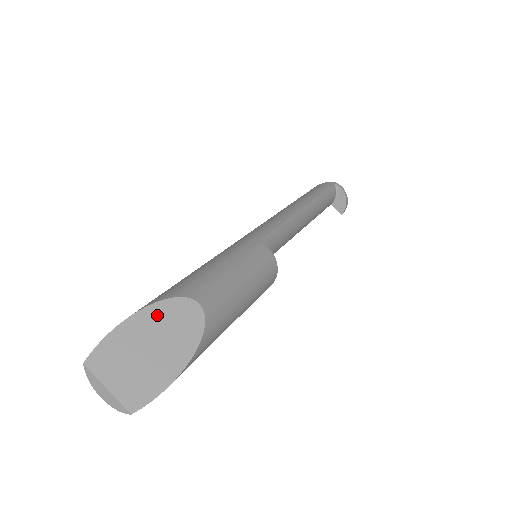
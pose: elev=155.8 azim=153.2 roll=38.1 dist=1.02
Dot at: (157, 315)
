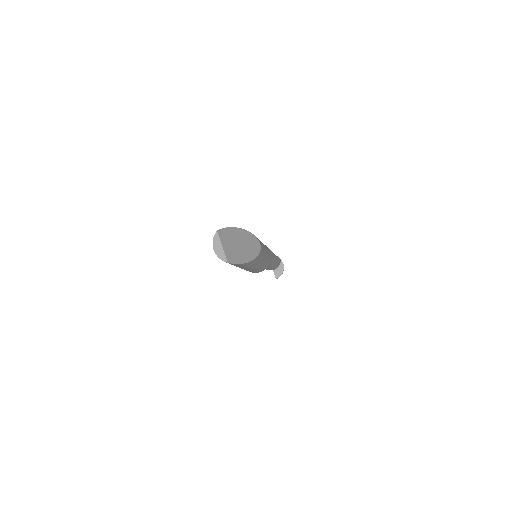
Dot at: (245, 235)
